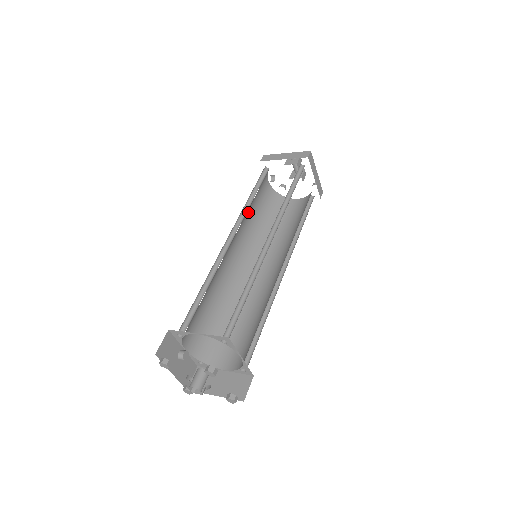
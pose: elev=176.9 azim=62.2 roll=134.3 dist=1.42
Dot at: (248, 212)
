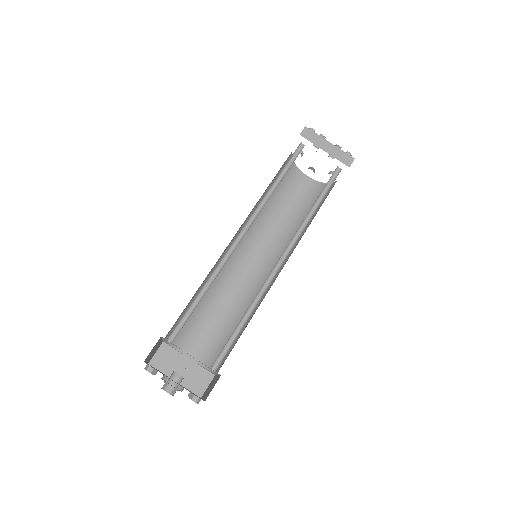
Dot at: (270, 216)
